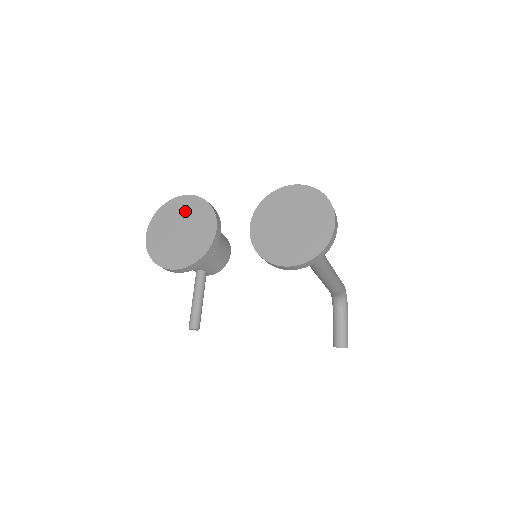
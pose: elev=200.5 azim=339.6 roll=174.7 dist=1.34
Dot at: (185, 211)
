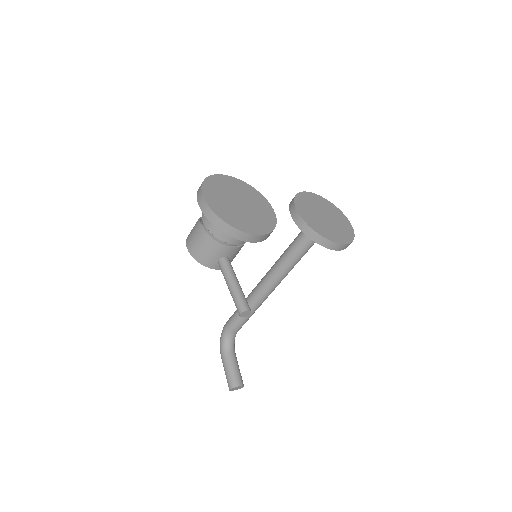
Dot at: (235, 188)
